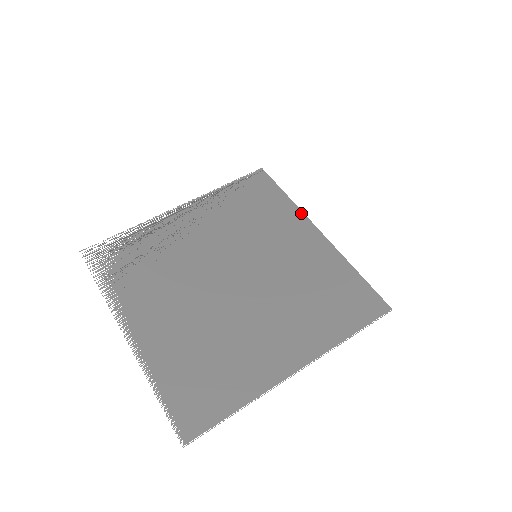
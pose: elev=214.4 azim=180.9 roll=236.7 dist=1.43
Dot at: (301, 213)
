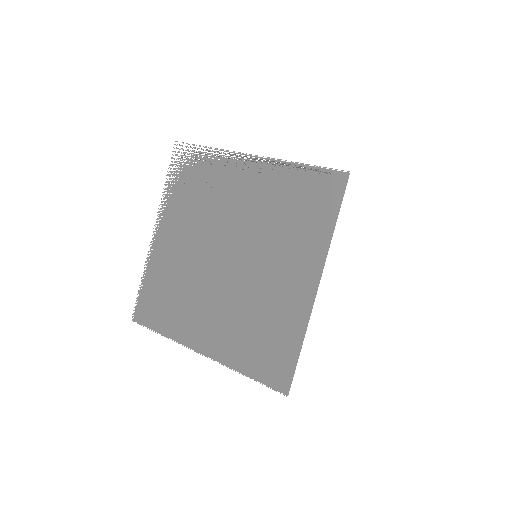
Dot at: (324, 255)
